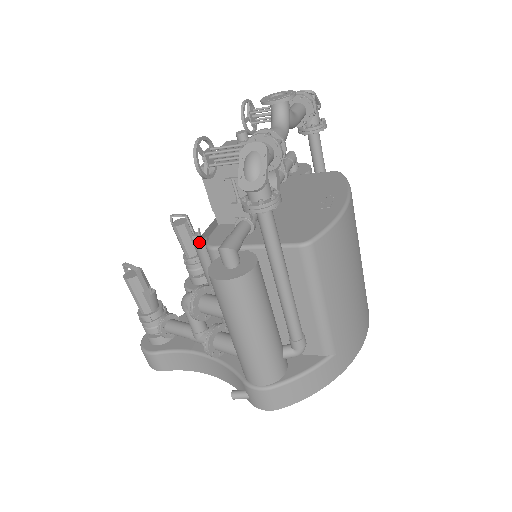
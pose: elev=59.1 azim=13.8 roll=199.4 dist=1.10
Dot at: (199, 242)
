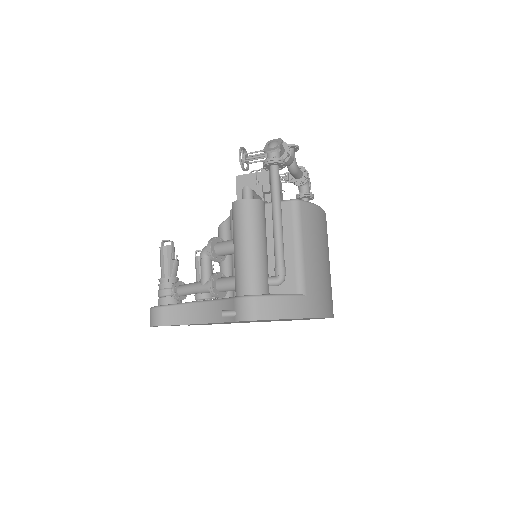
Dot at: (223, 221)
